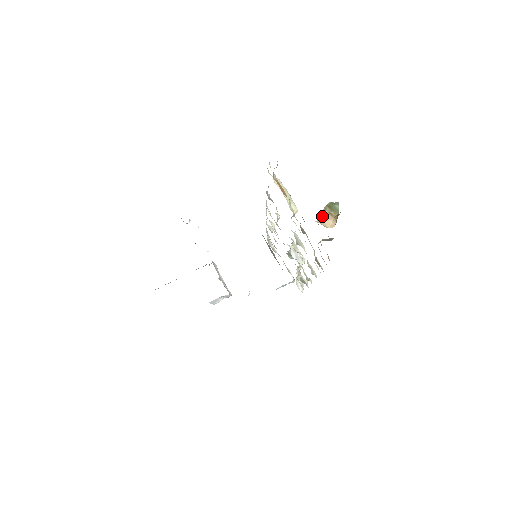
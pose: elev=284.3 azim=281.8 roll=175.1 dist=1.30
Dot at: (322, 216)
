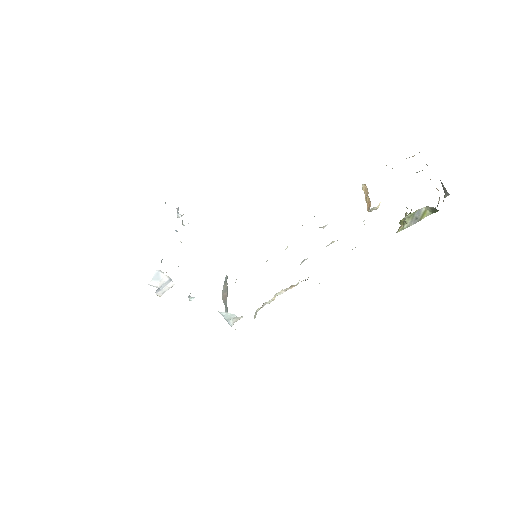
Dot at: occluded
